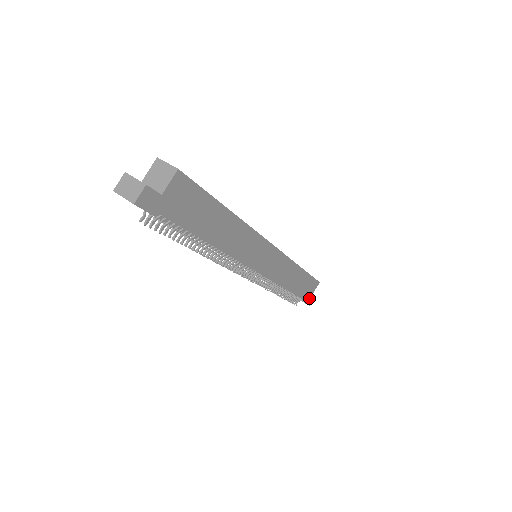
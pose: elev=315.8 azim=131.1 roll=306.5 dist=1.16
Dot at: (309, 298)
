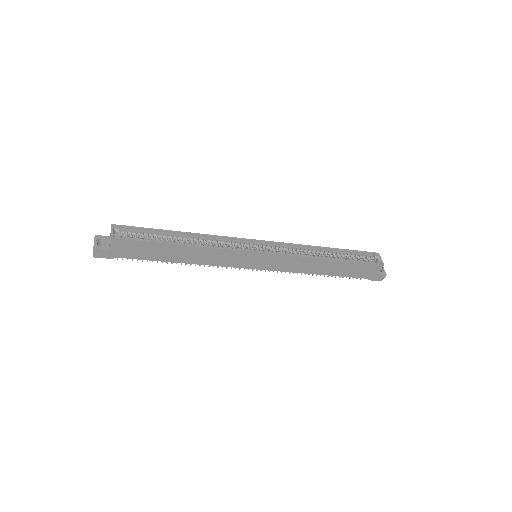
Dot at: (373, 276)
